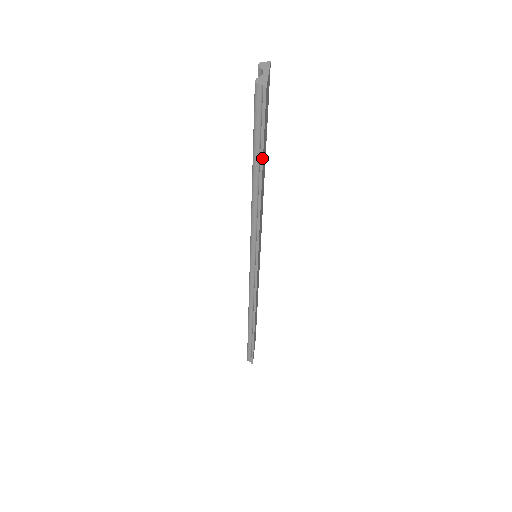
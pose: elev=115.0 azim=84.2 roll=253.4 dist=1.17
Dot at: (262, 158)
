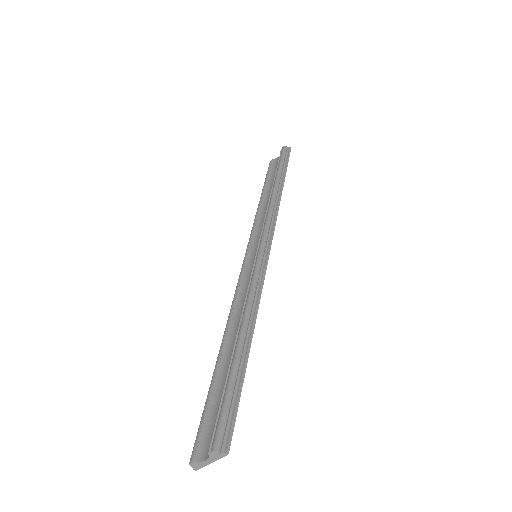
Dot at: occluded
